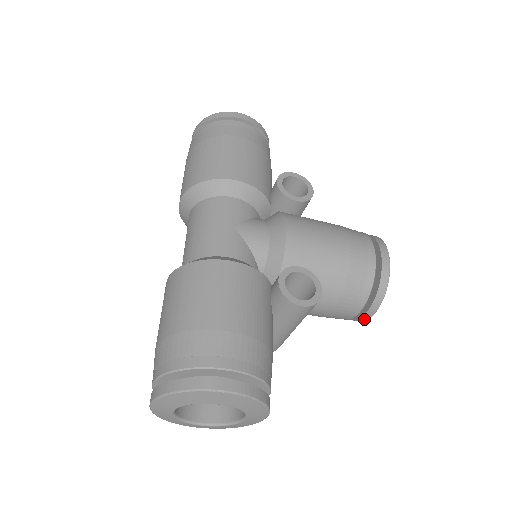
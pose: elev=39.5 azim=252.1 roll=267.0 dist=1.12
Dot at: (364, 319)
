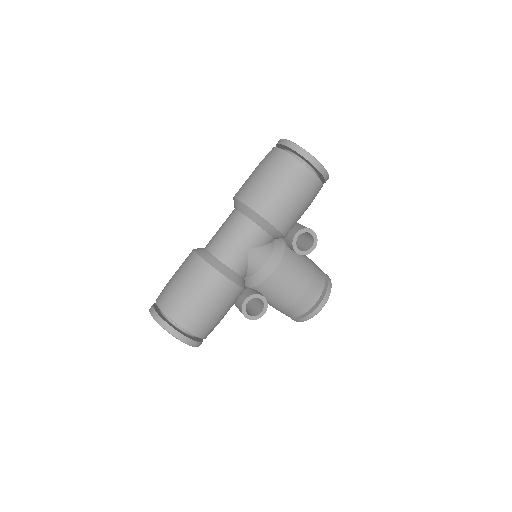
Dot at: occluded
